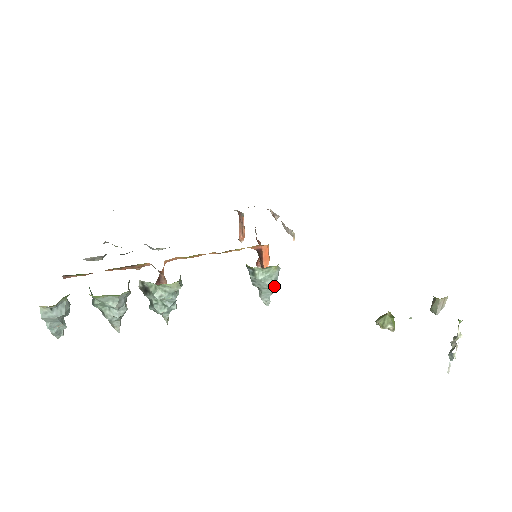
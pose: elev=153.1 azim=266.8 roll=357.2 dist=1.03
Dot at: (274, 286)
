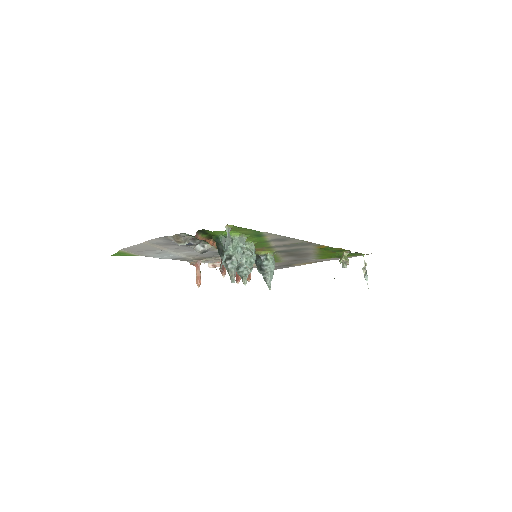
Dot at: (273, 271)
